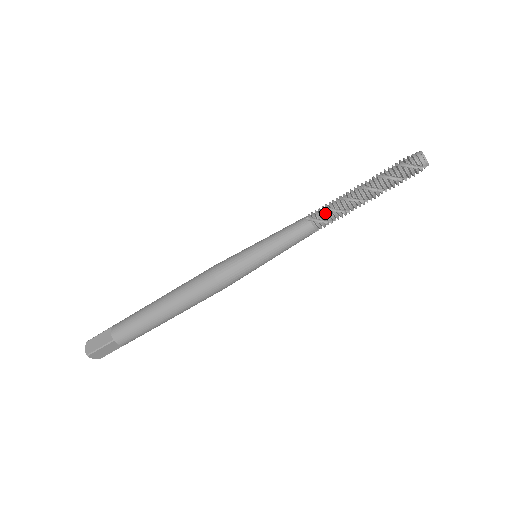
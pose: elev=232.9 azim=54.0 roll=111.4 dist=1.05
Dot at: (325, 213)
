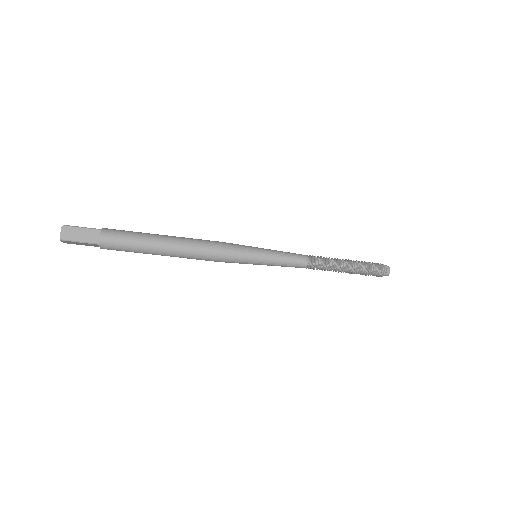
Dot at: (320, 264)
